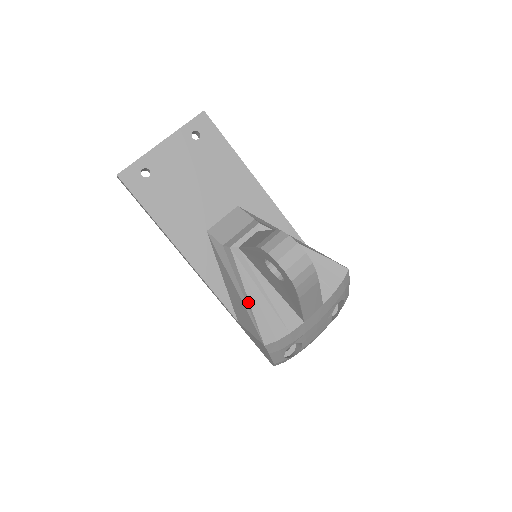
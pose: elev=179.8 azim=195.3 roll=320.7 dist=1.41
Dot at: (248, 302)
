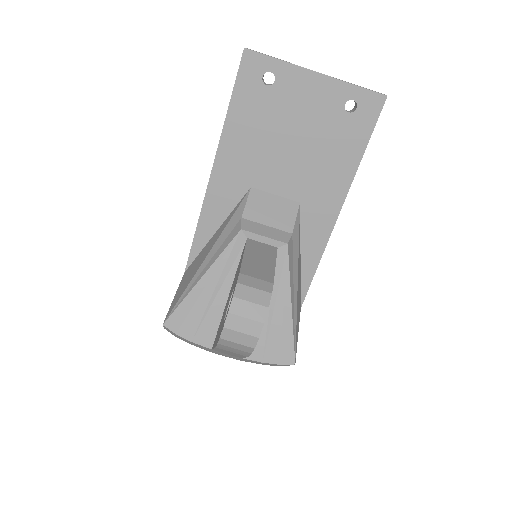
Dot at: (196, 283)
